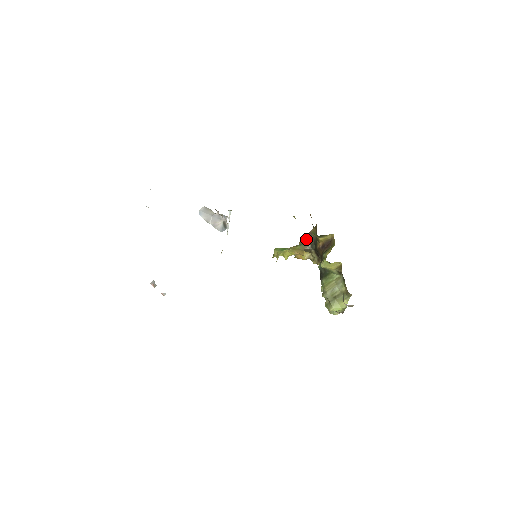
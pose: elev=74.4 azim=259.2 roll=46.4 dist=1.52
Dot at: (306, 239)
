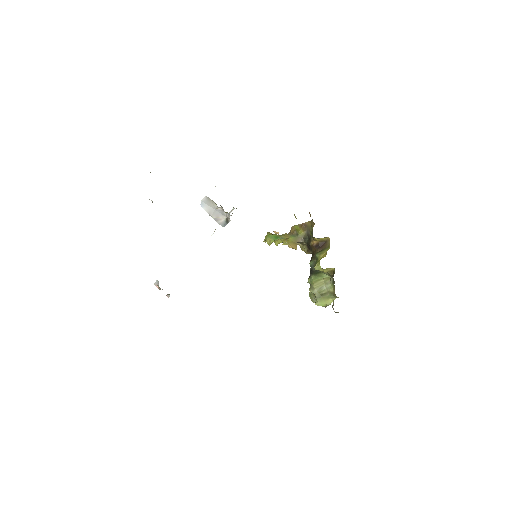
Dot at: (299, 231)
